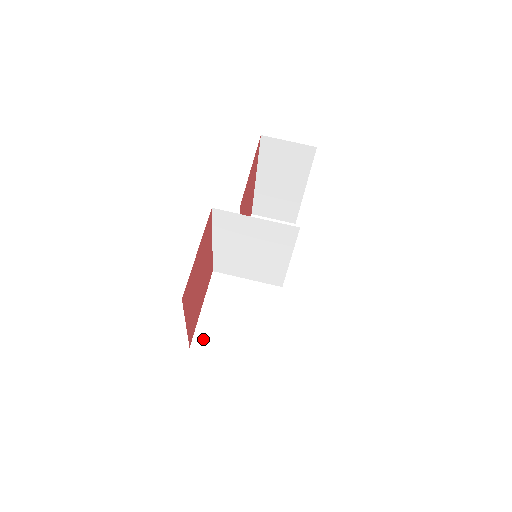
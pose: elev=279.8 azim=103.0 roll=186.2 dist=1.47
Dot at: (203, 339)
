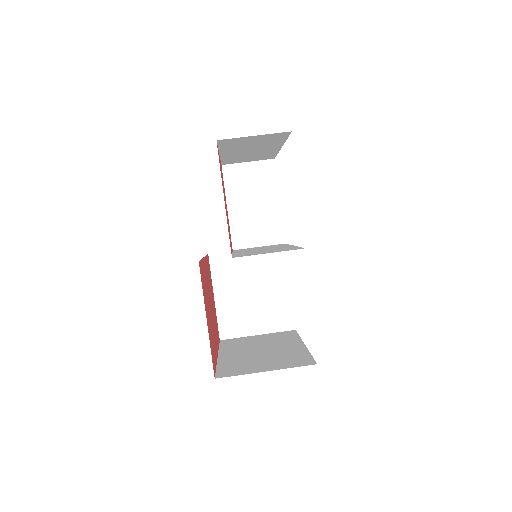
Dot at: (228, 327)
